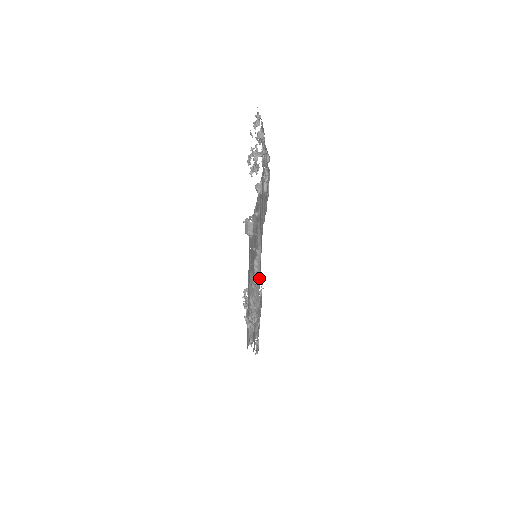
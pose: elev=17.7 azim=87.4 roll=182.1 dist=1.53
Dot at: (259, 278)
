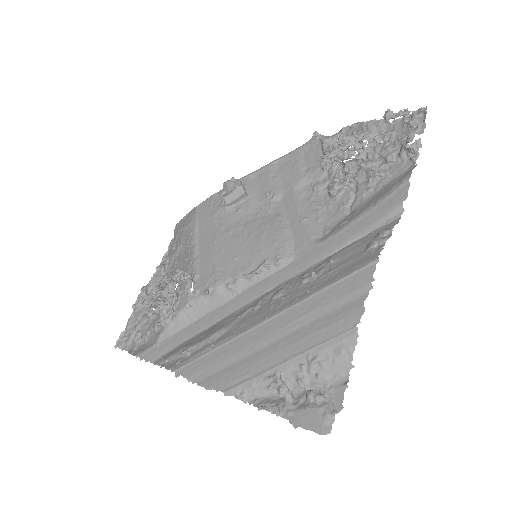
Dot at: (247, 288)
